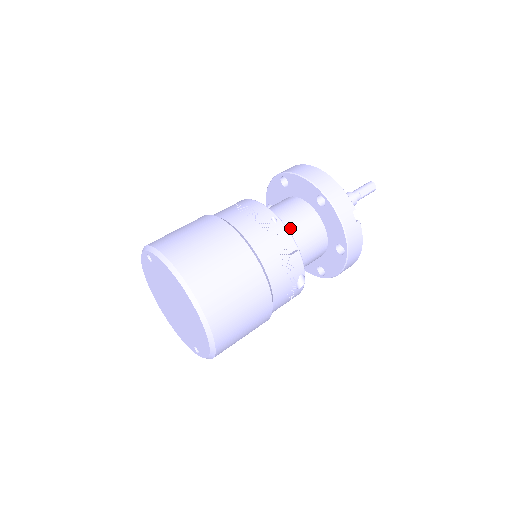
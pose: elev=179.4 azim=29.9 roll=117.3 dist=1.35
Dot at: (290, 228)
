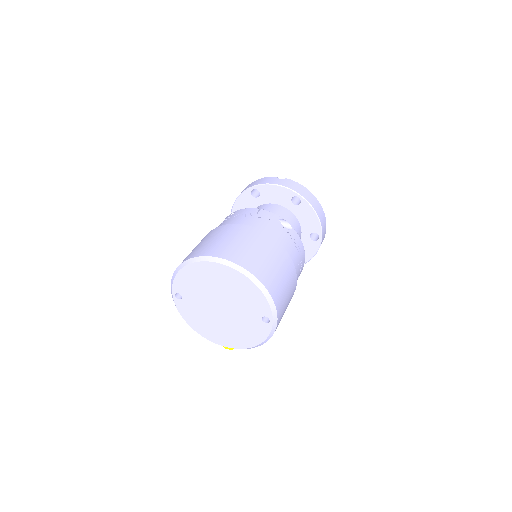
Dot at: occluded
